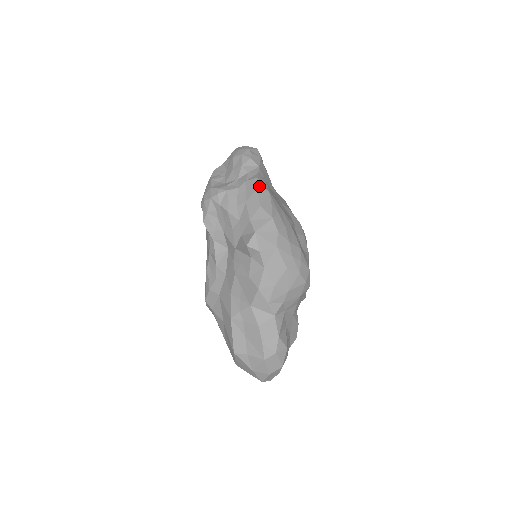
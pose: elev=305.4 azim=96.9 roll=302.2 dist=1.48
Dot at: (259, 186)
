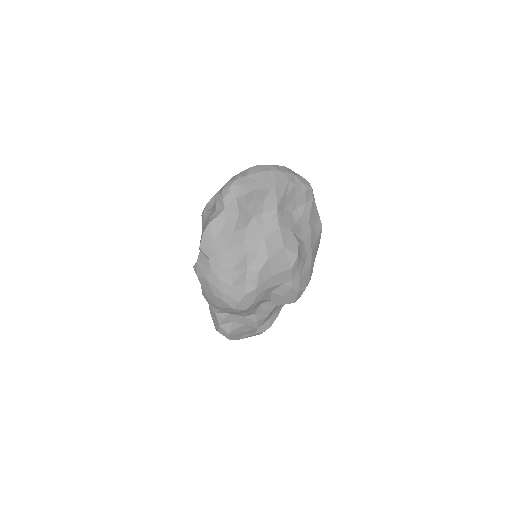
Dot at: (206, 231)
